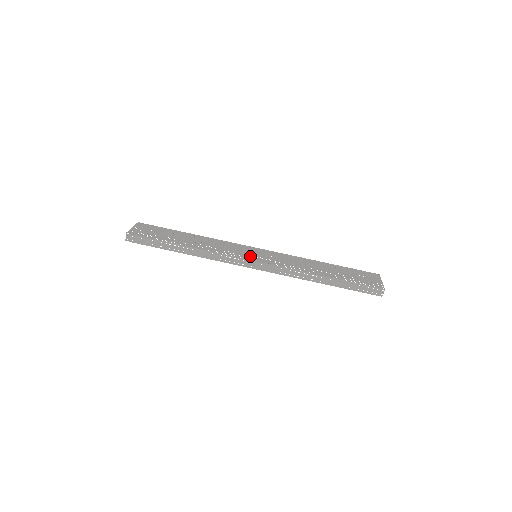
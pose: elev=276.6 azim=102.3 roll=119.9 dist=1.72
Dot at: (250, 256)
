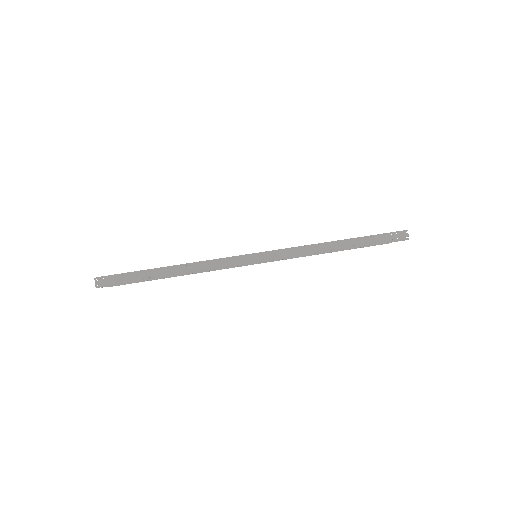
Dot at: occluded
